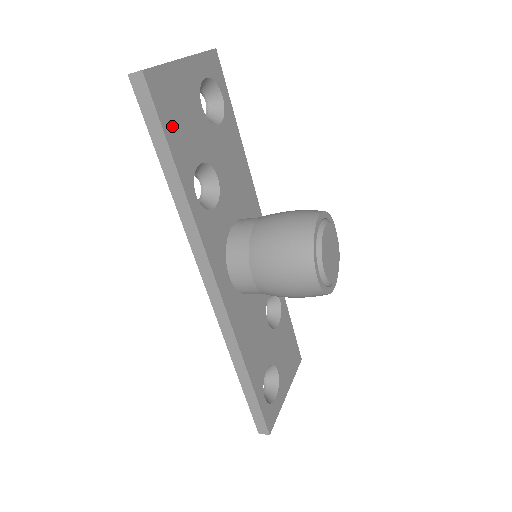
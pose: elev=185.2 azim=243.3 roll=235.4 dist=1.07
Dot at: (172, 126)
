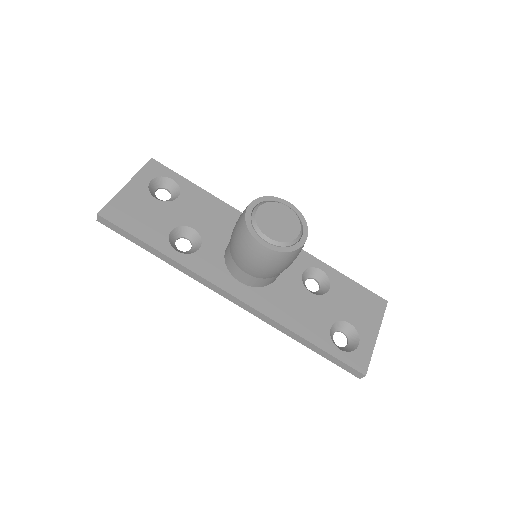
Dot at: (135, 226)
